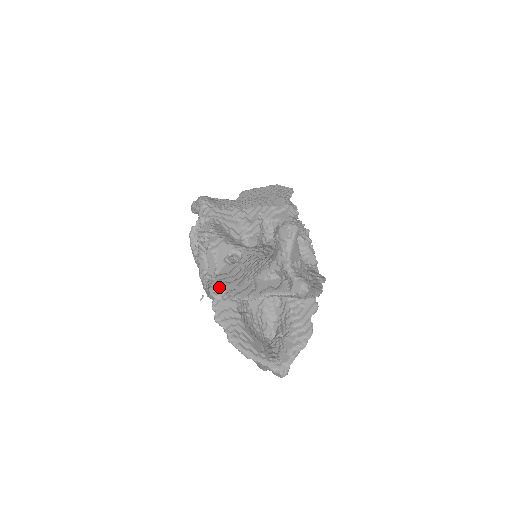
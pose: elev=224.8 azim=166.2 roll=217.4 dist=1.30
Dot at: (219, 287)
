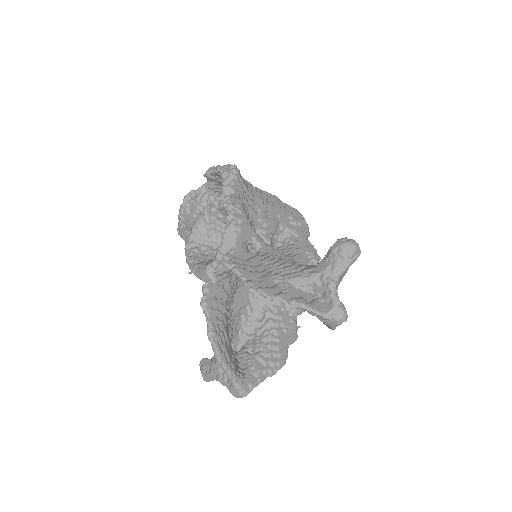
Dot at: (238, 271)
